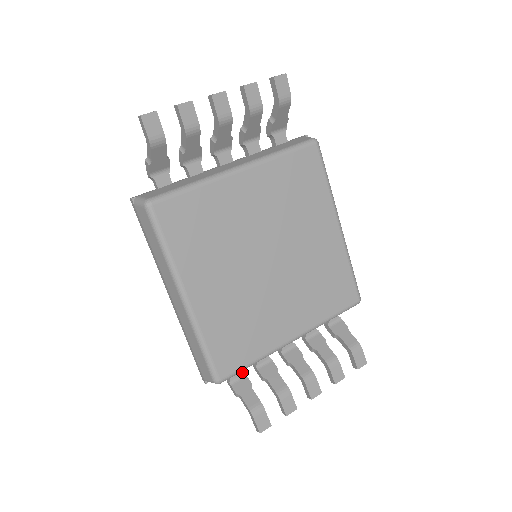
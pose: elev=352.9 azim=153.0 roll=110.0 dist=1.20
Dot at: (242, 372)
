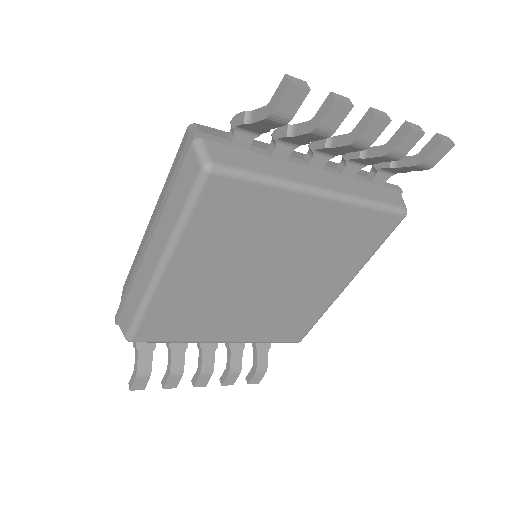
Dot at: occluded
